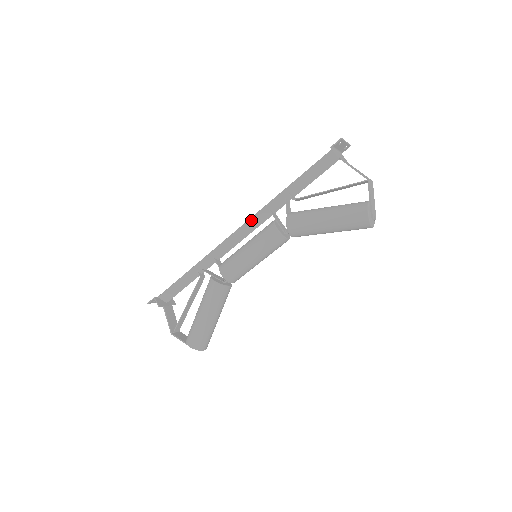
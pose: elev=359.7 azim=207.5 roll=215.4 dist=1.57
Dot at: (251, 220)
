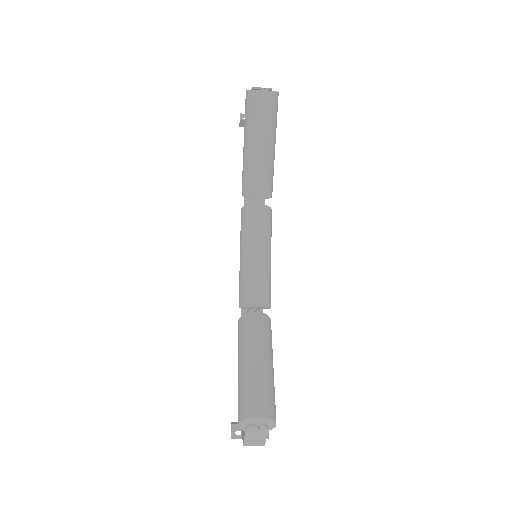
Dot at: occluded
